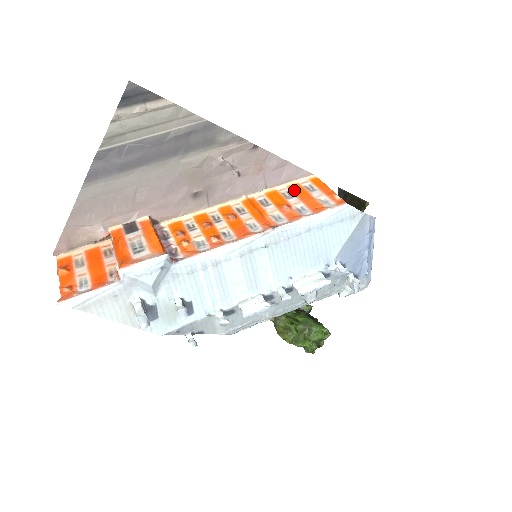
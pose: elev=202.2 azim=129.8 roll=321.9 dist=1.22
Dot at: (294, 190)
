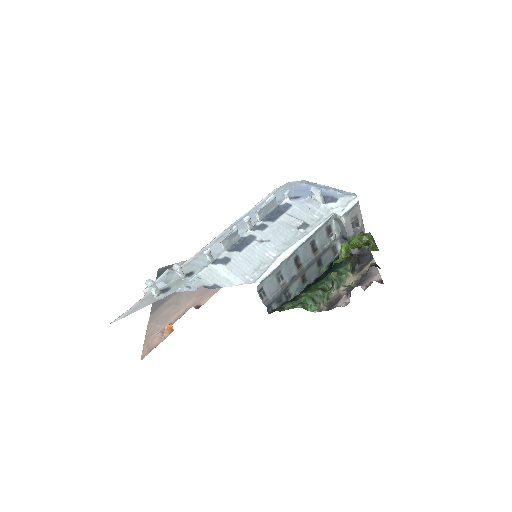
Dot at: occluded
